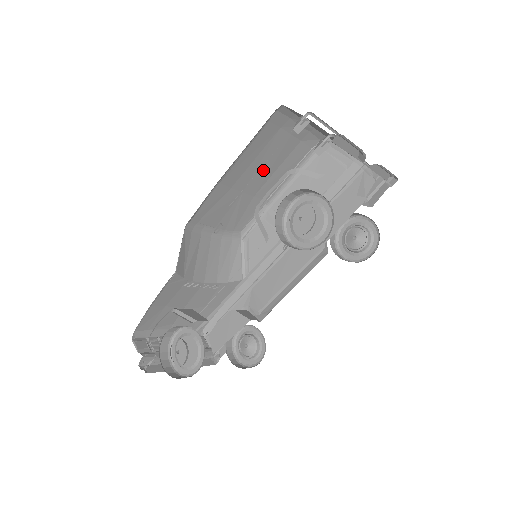
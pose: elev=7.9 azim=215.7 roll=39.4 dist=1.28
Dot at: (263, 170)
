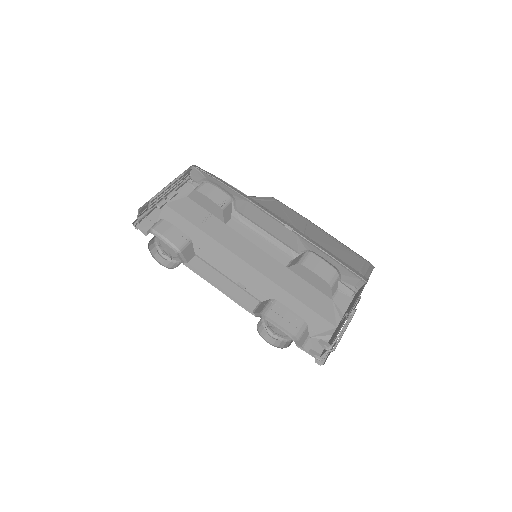
Dot at: occluded
